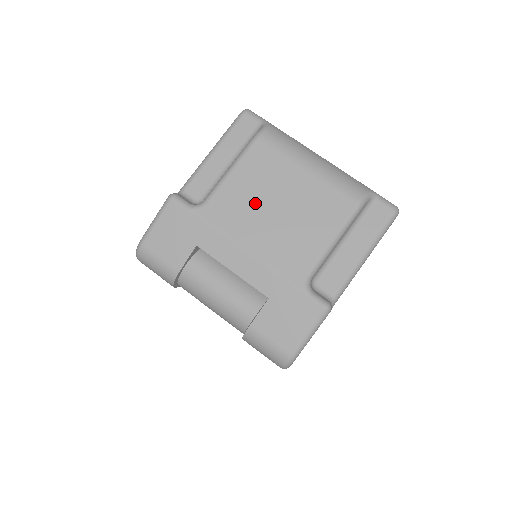
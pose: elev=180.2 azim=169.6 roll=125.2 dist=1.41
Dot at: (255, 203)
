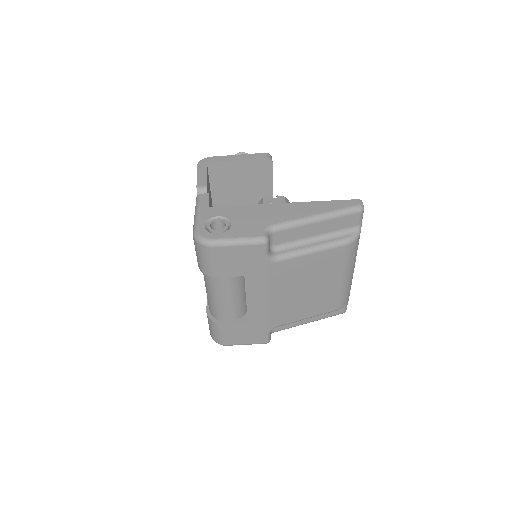
Dot at: (300, 279)
